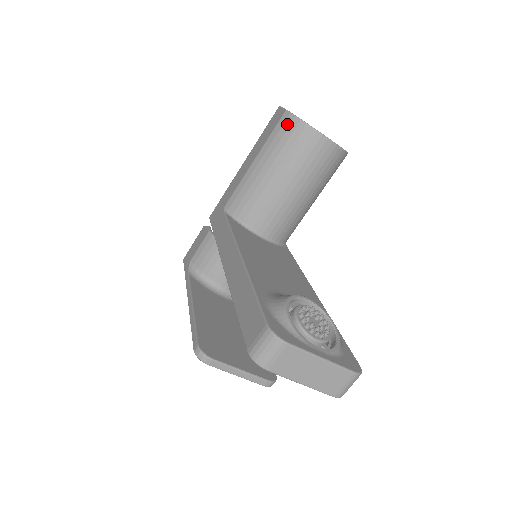
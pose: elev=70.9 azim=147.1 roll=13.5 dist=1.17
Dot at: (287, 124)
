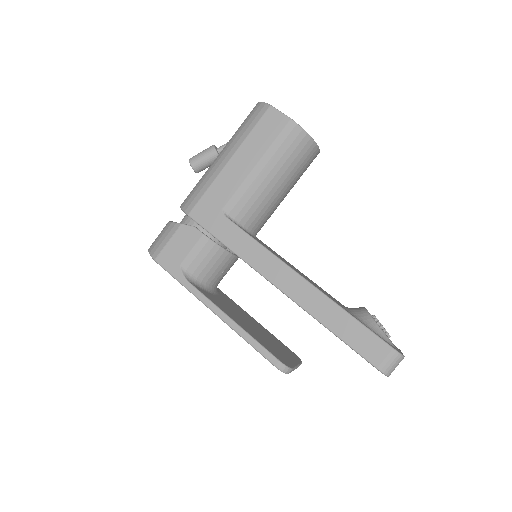
Dot at: (294, 135)
